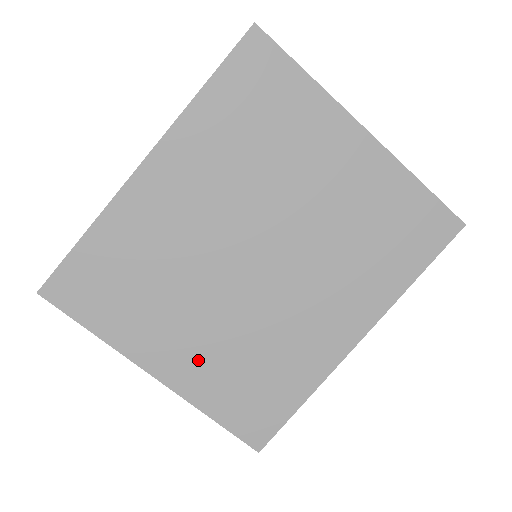
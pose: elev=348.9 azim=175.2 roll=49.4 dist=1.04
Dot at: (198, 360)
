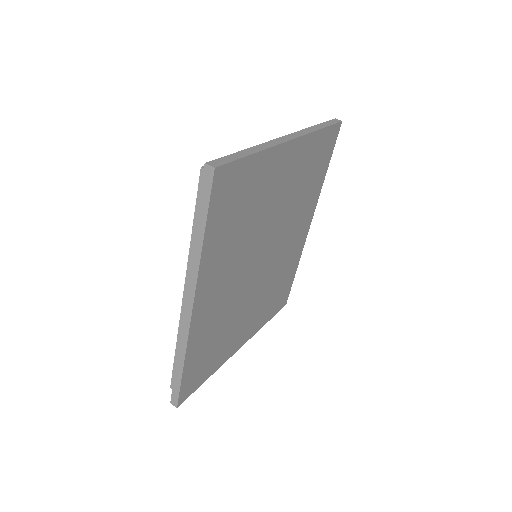
Dot at: (254, 319)
